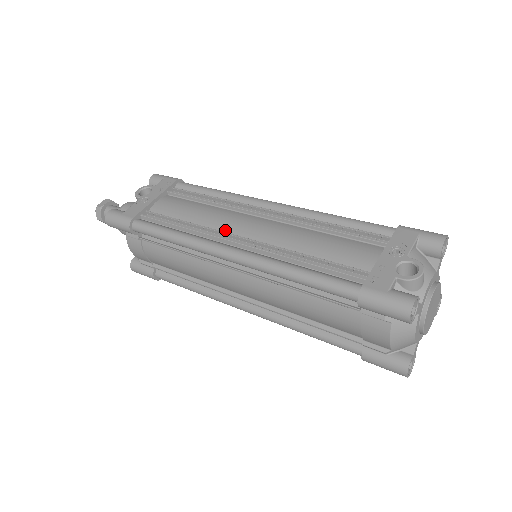
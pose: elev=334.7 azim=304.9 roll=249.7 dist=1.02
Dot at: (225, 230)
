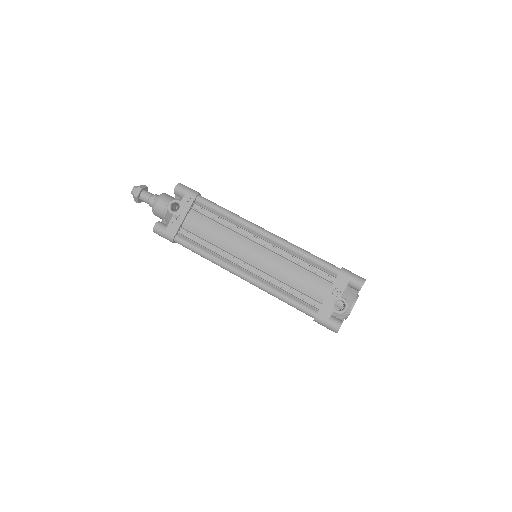
Dot at: (238, 255)
